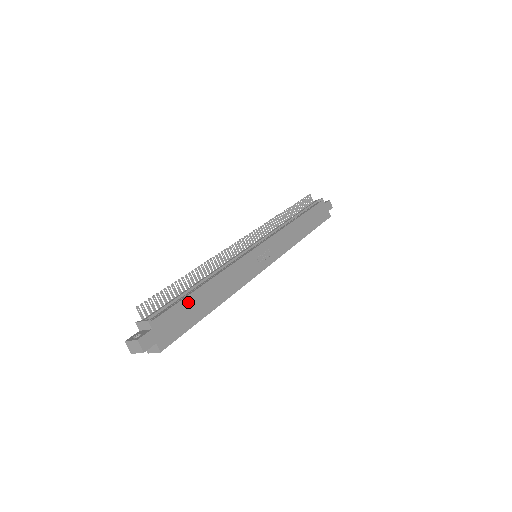
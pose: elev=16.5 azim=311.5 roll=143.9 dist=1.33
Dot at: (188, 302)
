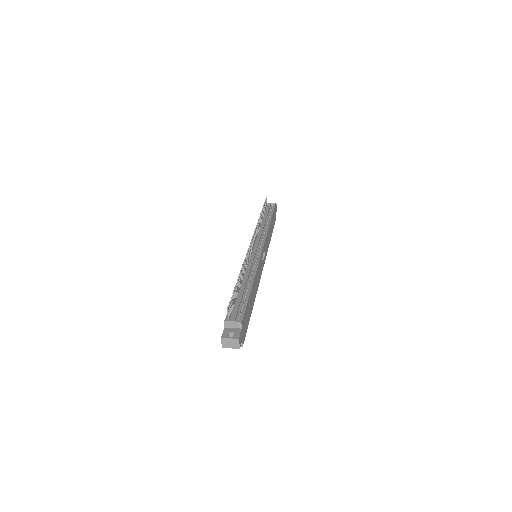
Dot at: (249, 303)
